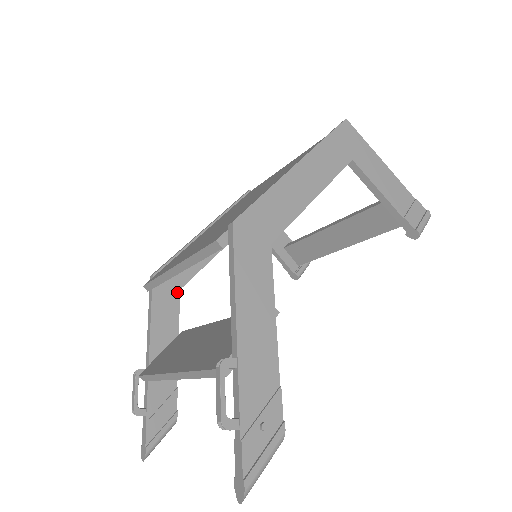
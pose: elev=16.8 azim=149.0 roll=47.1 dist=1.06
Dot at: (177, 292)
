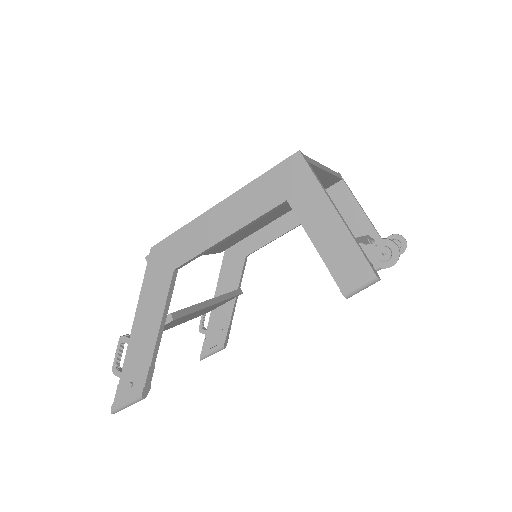
Dot at: (243, 258)
